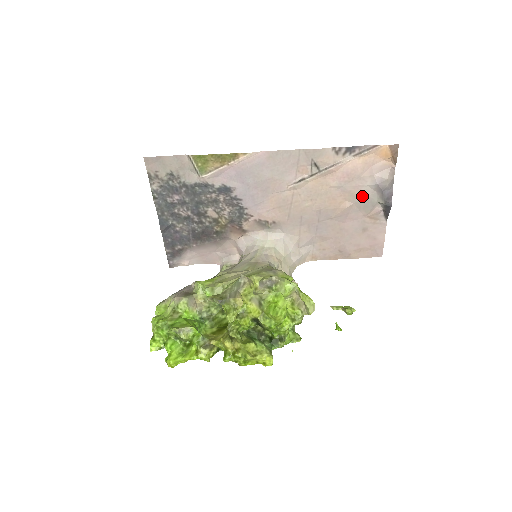
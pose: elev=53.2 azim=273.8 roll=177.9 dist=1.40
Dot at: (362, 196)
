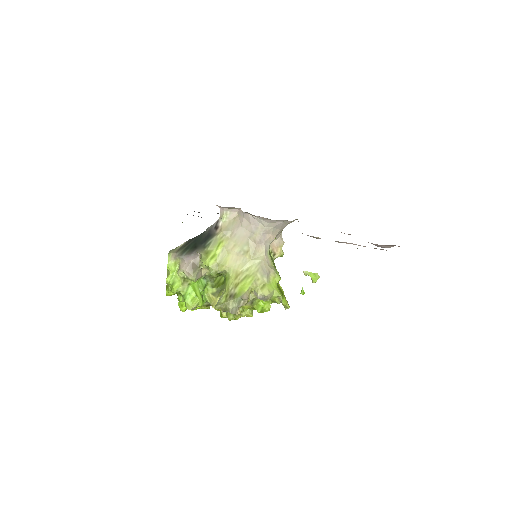
Dot at: occluded
